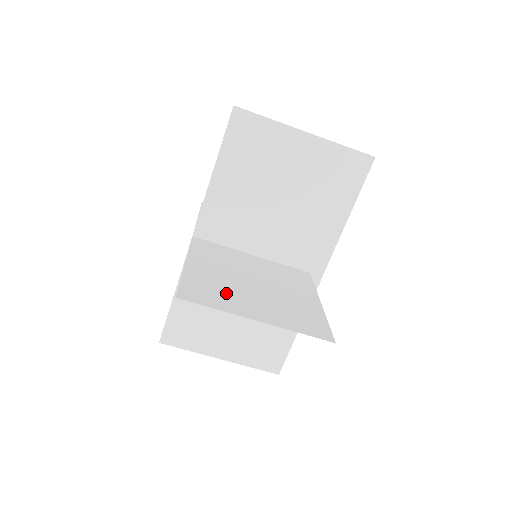
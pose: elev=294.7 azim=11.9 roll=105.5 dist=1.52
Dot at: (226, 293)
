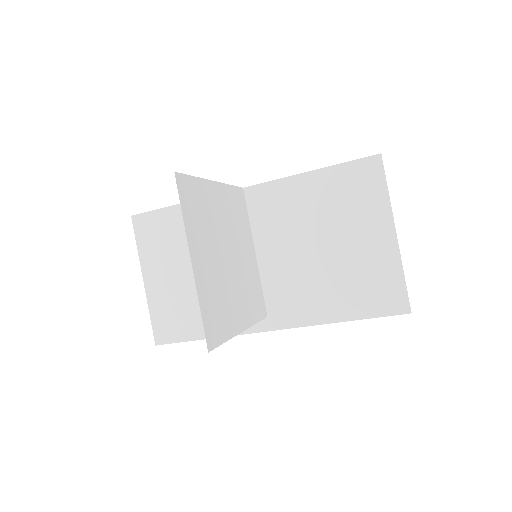
Dot at: (204, 225)
